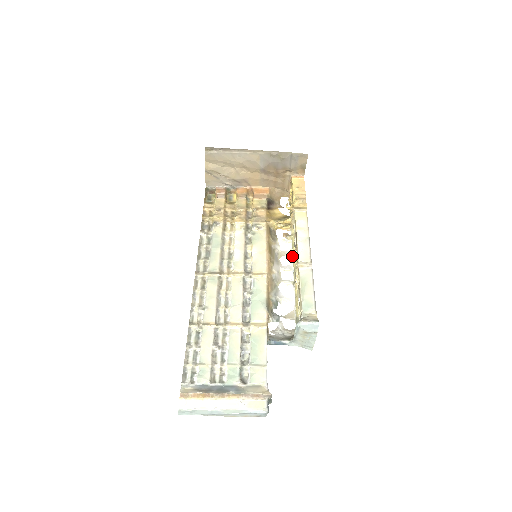
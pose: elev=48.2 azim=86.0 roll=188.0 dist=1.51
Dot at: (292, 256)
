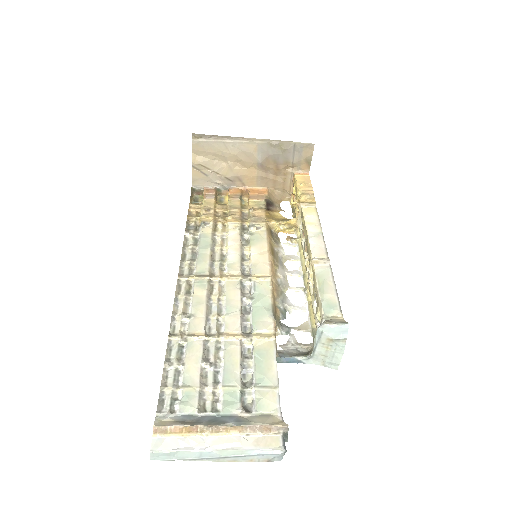
Dot at: (300, 260)
